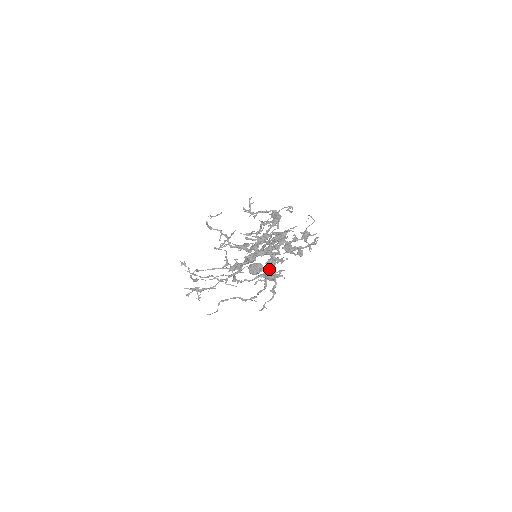
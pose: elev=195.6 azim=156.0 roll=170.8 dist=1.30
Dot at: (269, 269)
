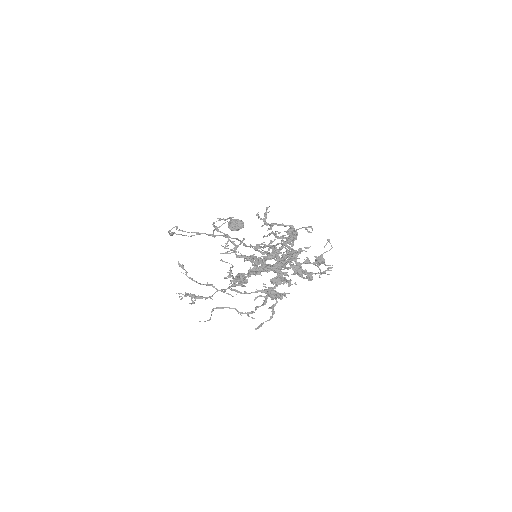
Dot at: (273, 287)
